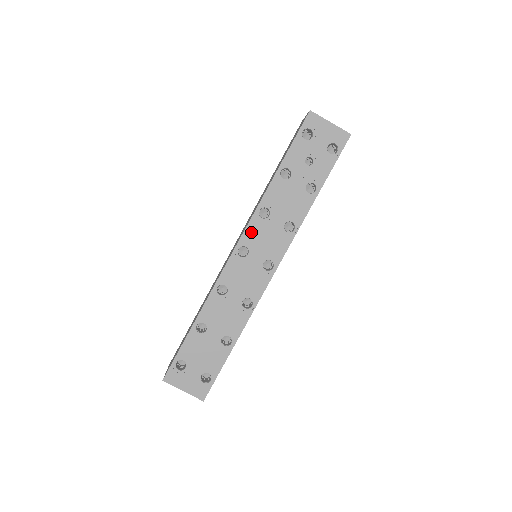
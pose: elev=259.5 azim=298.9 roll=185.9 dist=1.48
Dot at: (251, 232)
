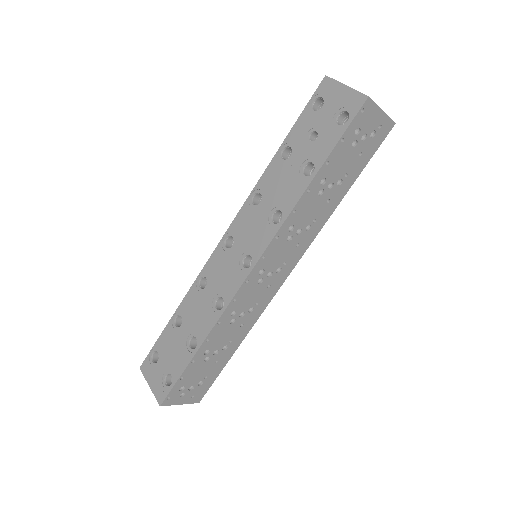
Dot at: (240, 220)
